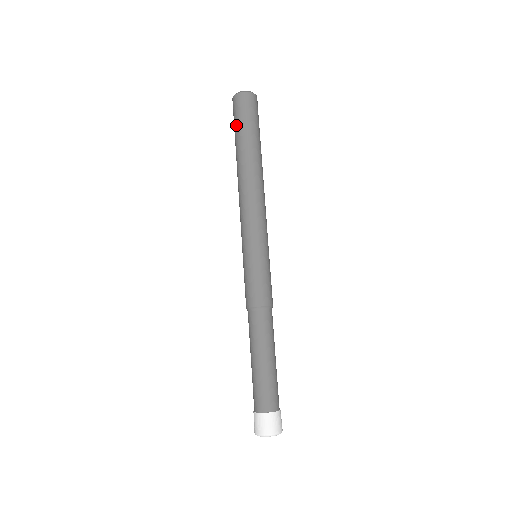
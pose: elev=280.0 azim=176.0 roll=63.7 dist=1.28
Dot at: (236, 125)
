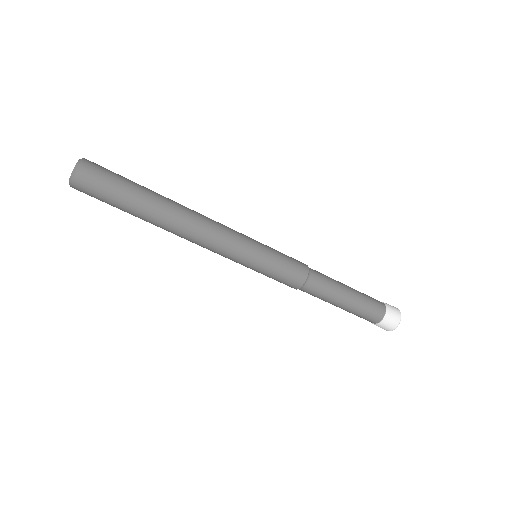
Dot at: occluded
